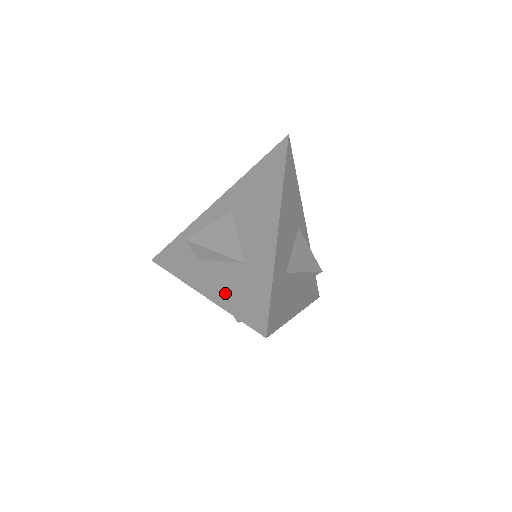
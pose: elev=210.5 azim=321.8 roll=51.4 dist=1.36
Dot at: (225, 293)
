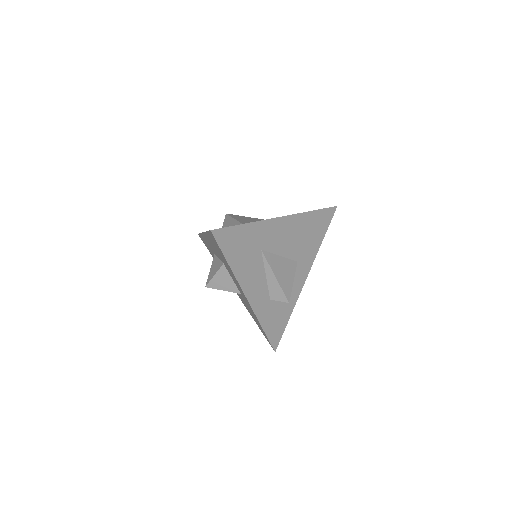
Dot at: occluded
